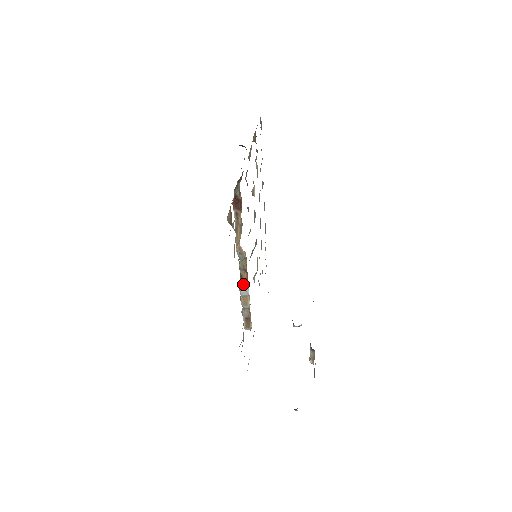
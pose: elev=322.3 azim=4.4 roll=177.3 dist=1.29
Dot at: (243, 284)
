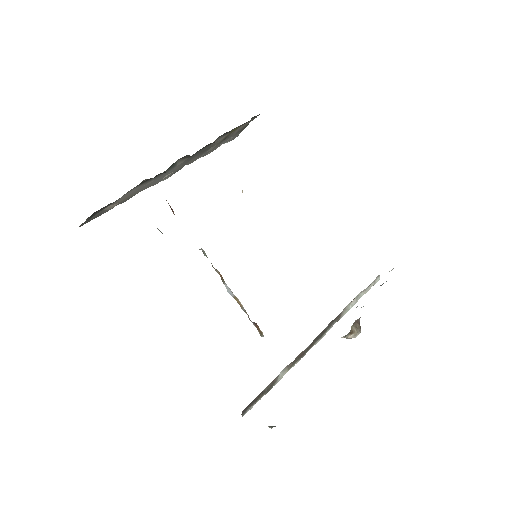
Dot at: (225, 284)
